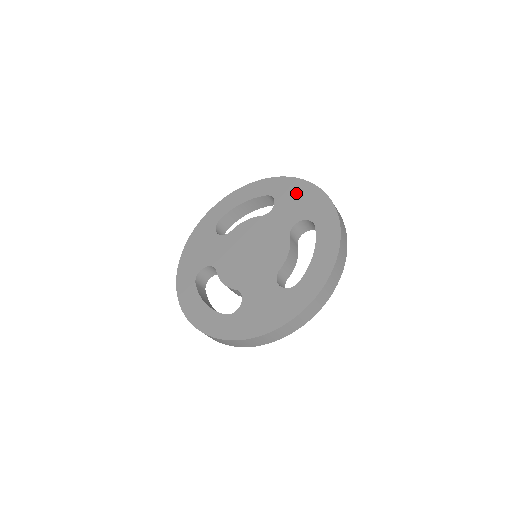
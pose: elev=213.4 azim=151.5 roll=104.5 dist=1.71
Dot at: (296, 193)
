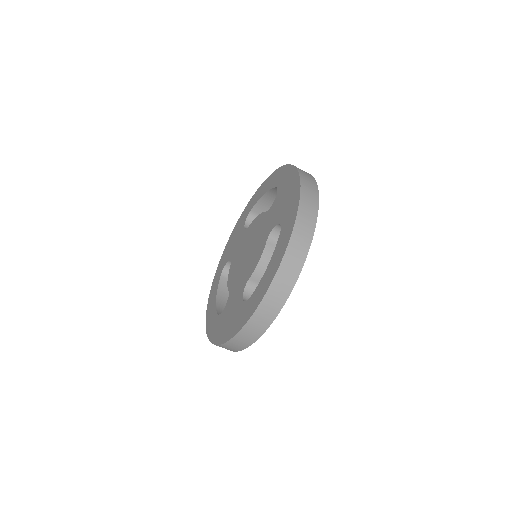
Dot at: (288, 188)
